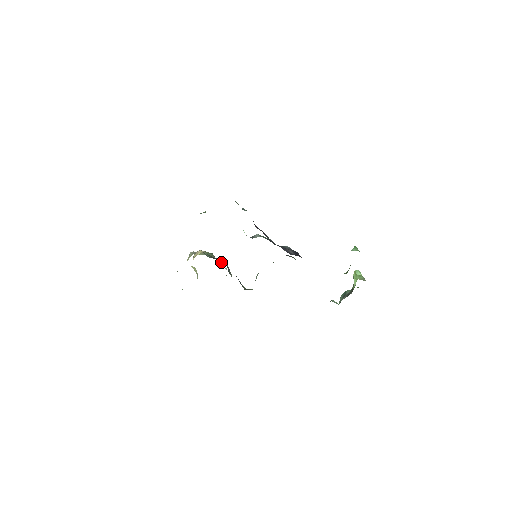
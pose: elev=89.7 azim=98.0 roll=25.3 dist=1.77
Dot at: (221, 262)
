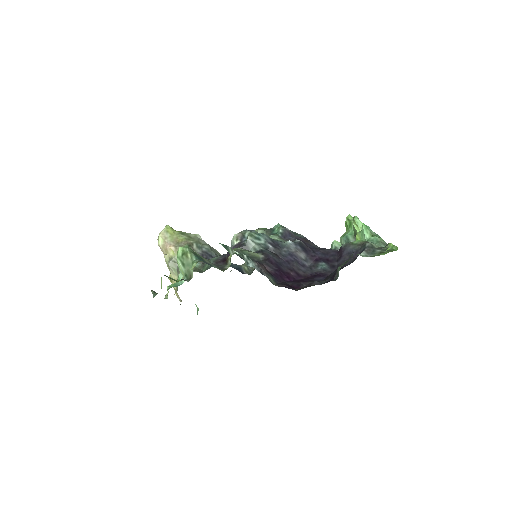
Dot at: occluded
